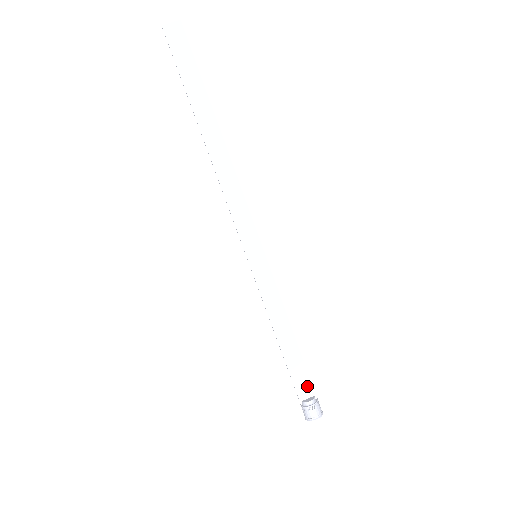
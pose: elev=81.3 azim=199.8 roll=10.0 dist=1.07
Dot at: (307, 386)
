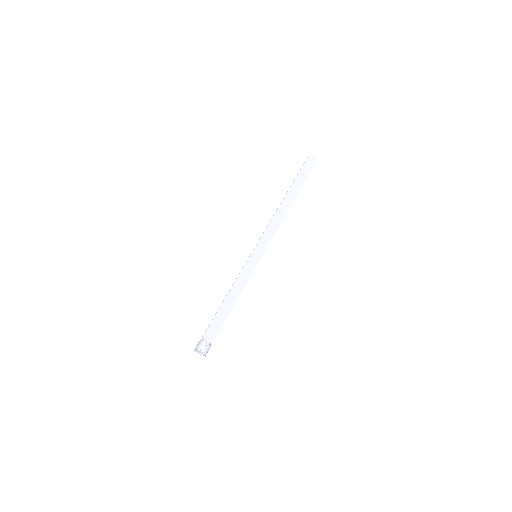
Dot at: (213, 335)
